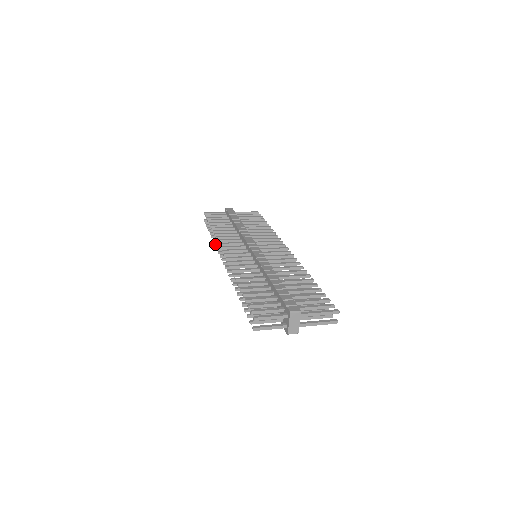
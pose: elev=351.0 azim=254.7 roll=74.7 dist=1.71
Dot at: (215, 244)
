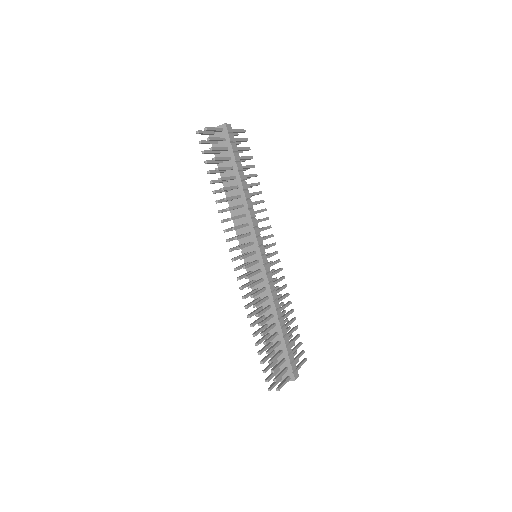
Dot at: (223, 220)
